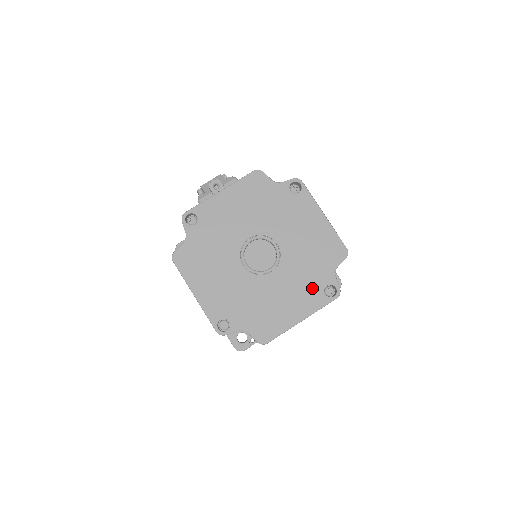
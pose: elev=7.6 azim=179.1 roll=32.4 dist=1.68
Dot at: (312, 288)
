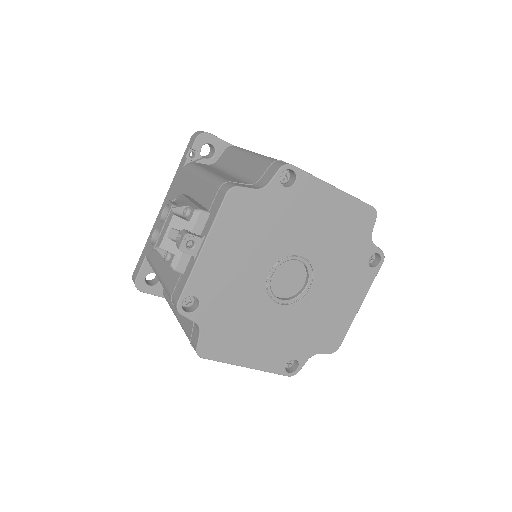
Dot at: (357, 272)
